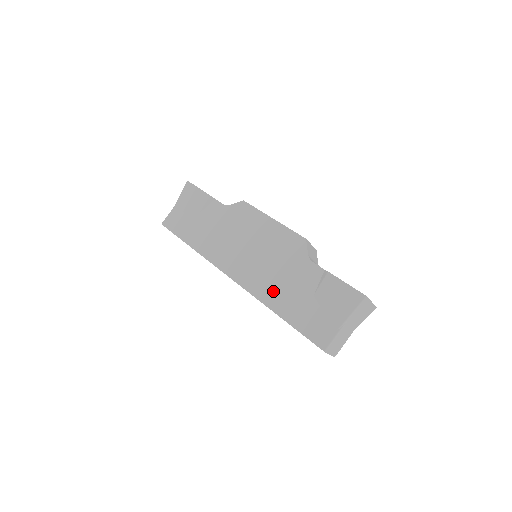
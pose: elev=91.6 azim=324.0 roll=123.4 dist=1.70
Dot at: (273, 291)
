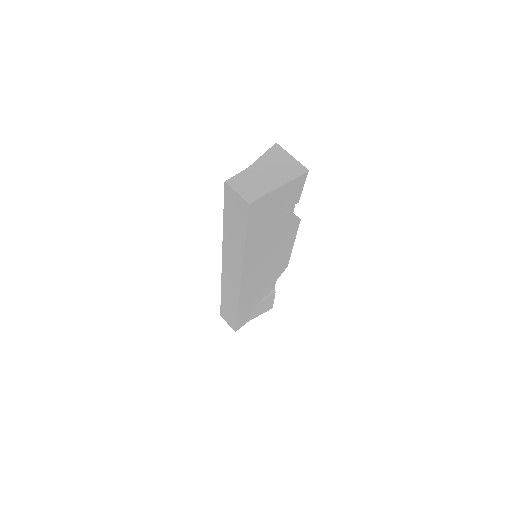
Dot at: occluded
